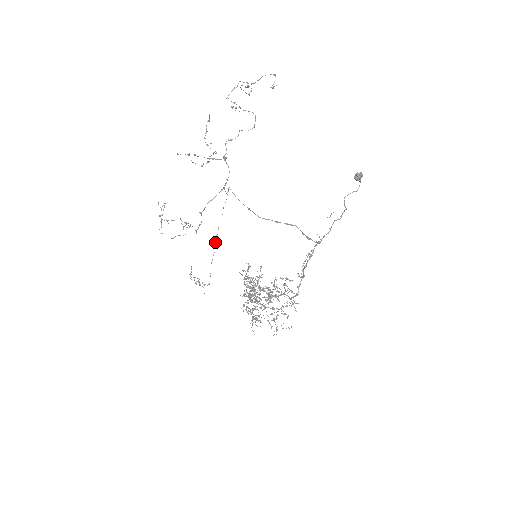
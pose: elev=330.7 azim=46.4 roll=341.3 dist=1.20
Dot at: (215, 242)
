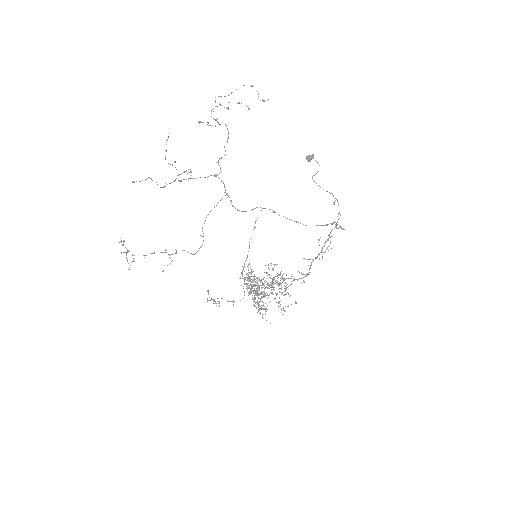
Dot at: (246, 260)
